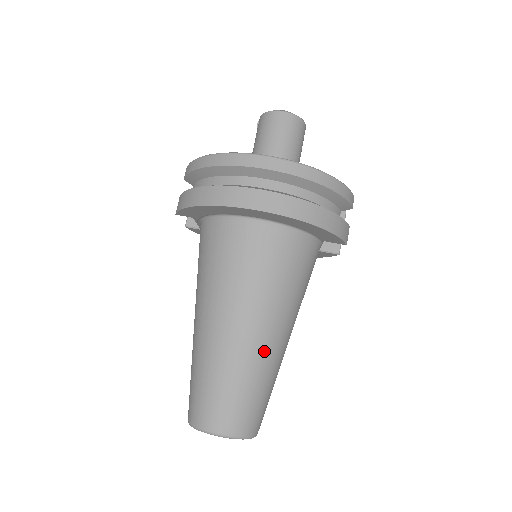
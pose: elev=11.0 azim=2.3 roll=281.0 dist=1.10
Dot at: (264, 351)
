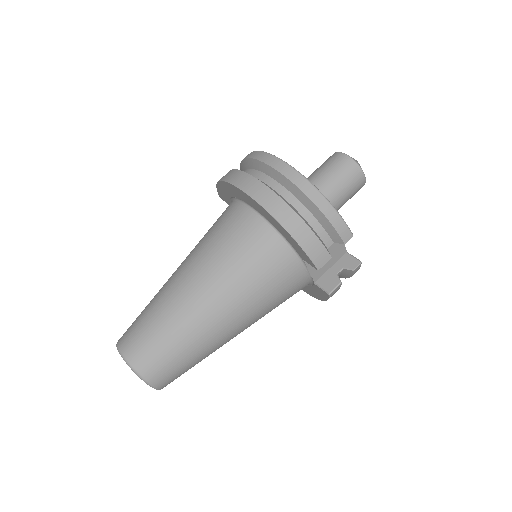
Dot at: (192, 311)
